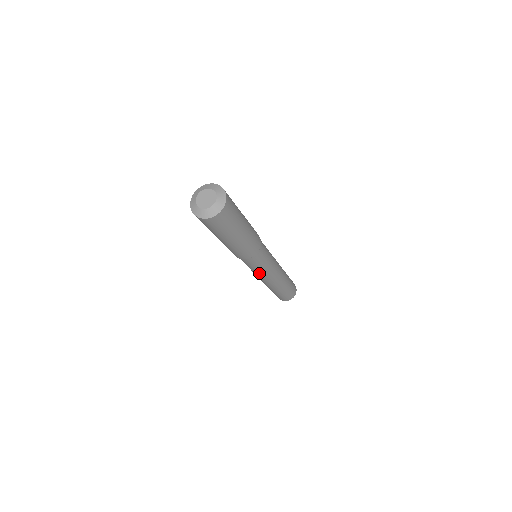
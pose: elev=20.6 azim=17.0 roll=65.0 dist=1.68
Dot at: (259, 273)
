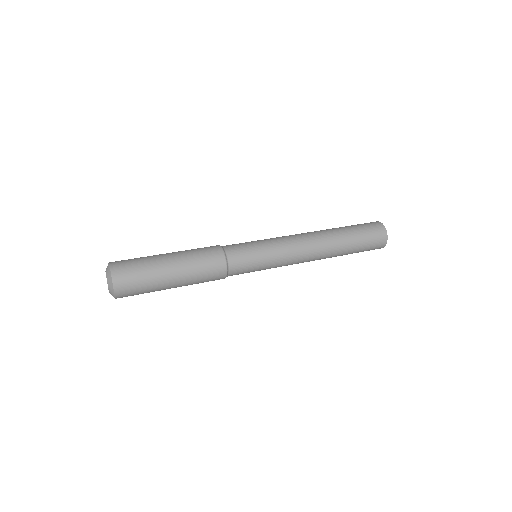
Dot at: occluded
